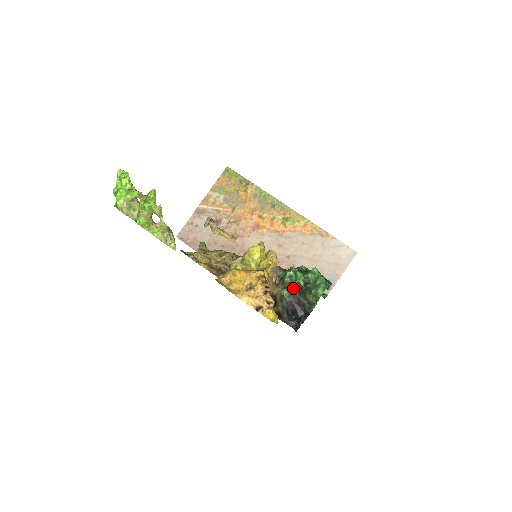
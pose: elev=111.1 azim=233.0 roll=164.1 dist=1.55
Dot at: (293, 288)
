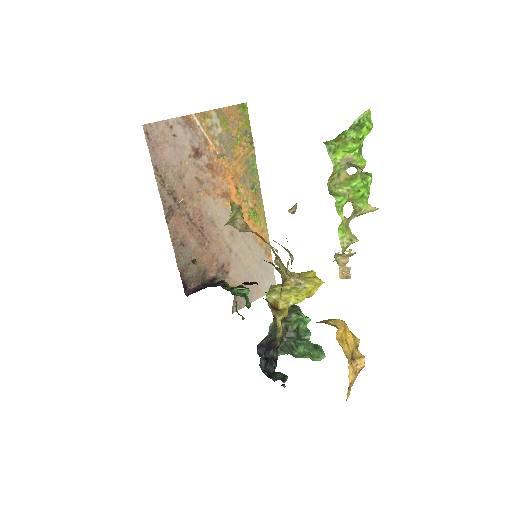
Dot at: occluded
